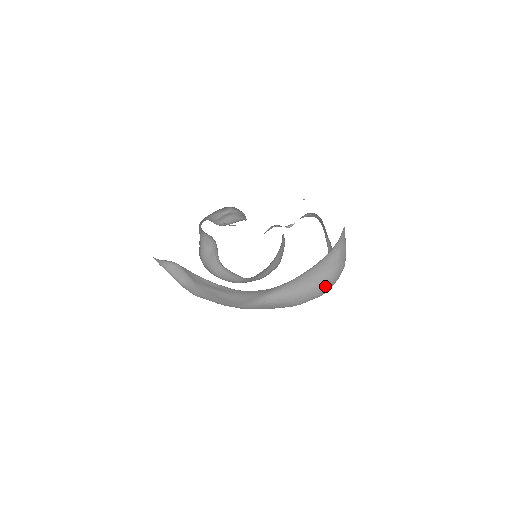
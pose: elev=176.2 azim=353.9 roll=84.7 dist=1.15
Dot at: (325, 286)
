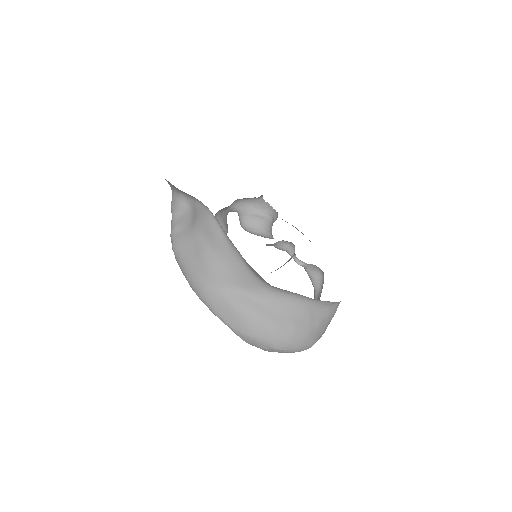
Dot at: (288, 336)
